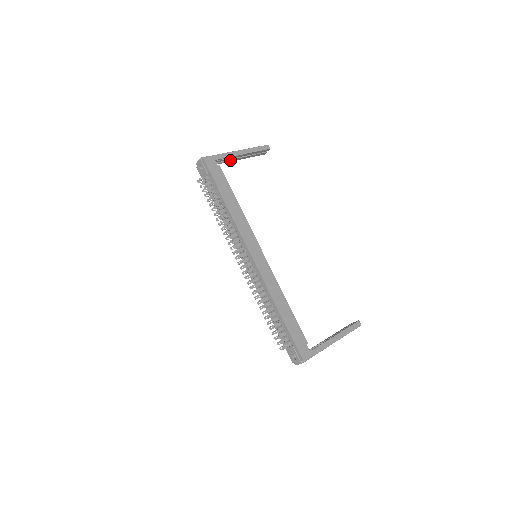
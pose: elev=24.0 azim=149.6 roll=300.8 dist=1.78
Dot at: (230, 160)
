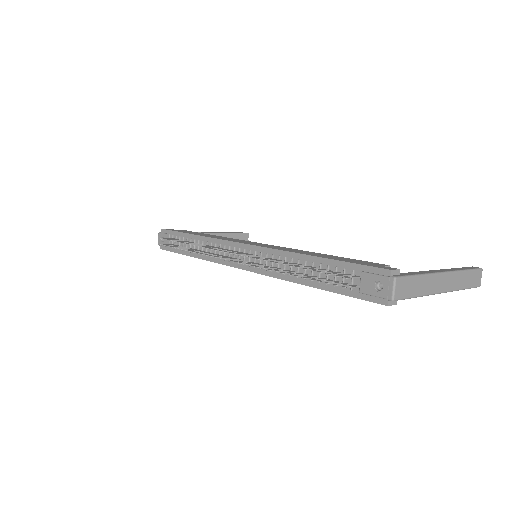
Dot at: occluded
